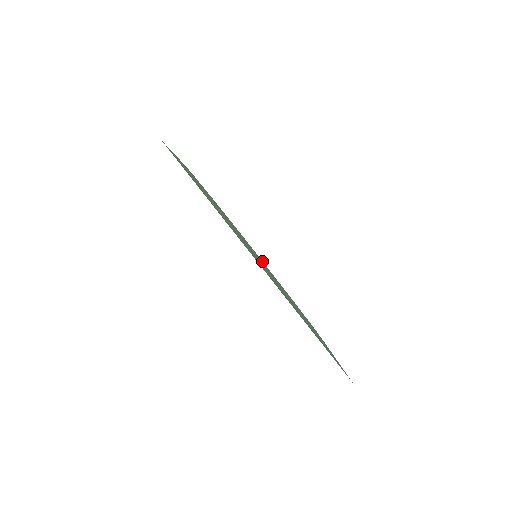
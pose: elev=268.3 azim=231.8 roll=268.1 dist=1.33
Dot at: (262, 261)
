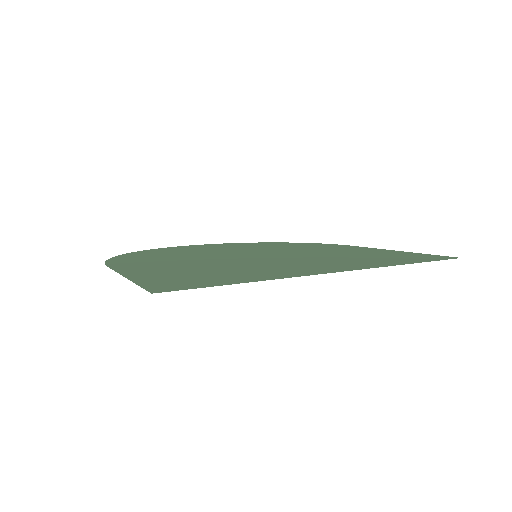
Dot at: occluded
